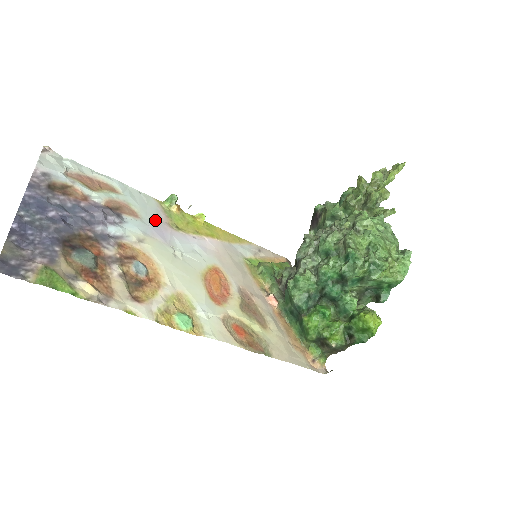
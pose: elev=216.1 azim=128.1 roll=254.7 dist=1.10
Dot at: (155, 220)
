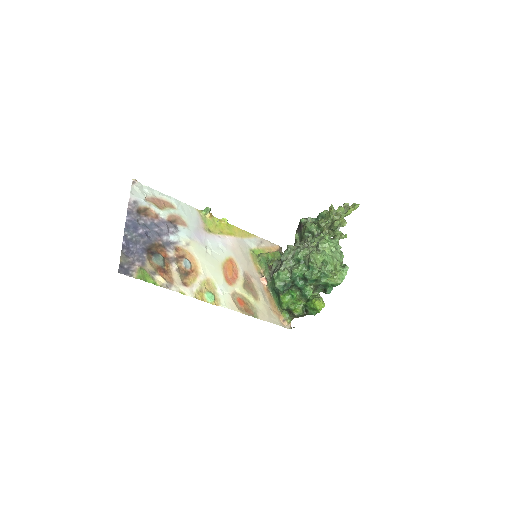
Dot at: (196, 227)
